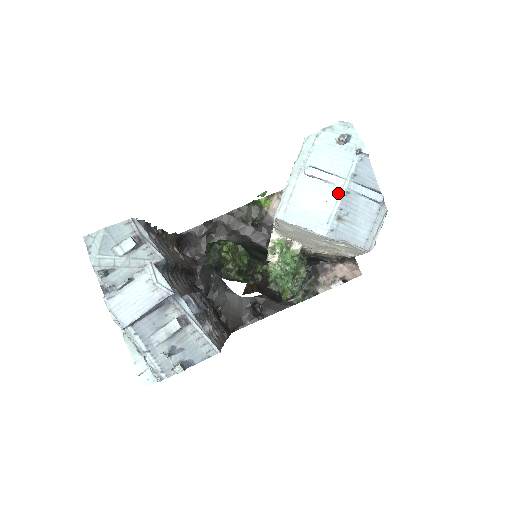
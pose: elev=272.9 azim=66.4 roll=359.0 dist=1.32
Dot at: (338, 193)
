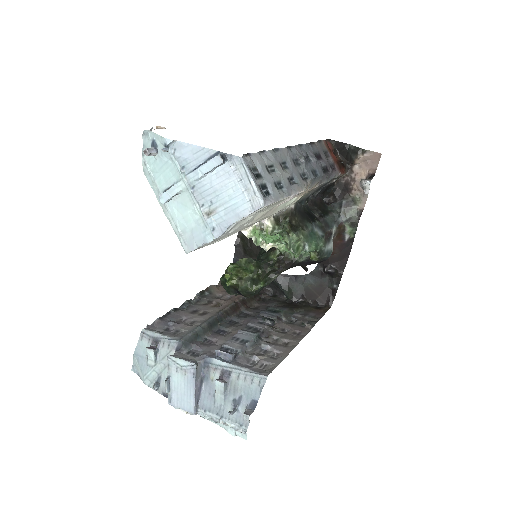
Dot at: (189, 195)
